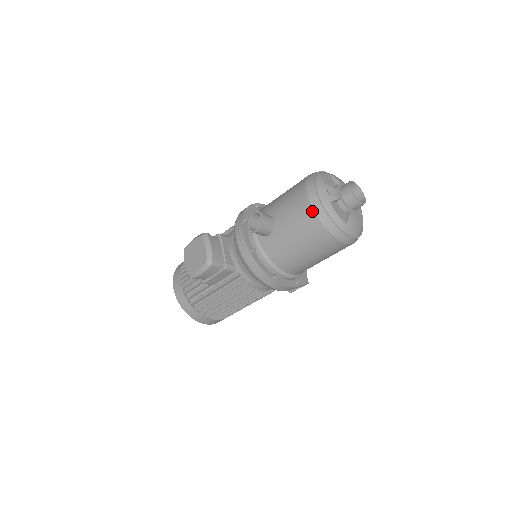
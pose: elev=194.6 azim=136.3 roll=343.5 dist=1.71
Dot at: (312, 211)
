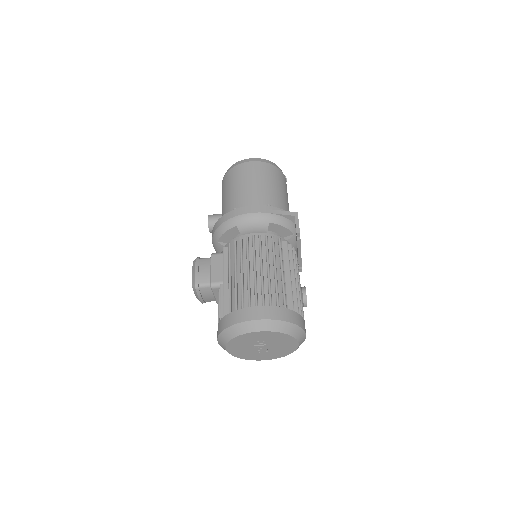
Dot at: (222, 182)
